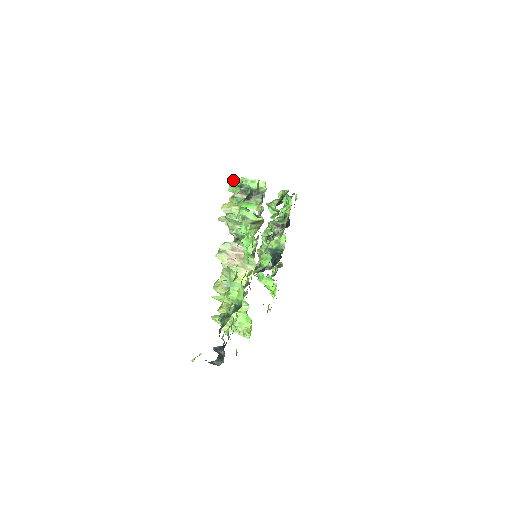
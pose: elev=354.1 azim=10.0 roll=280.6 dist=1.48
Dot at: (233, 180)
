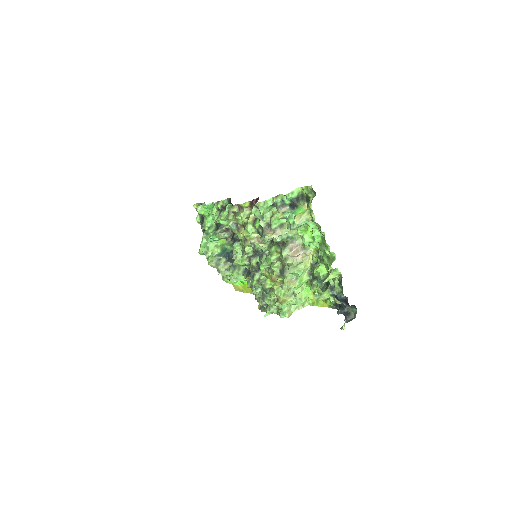
Dot at: (263, 205)
